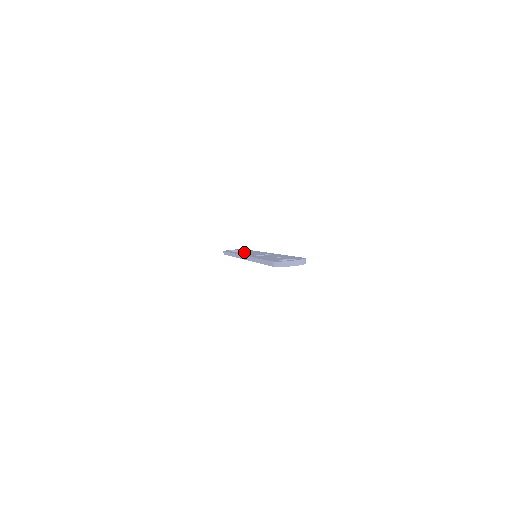
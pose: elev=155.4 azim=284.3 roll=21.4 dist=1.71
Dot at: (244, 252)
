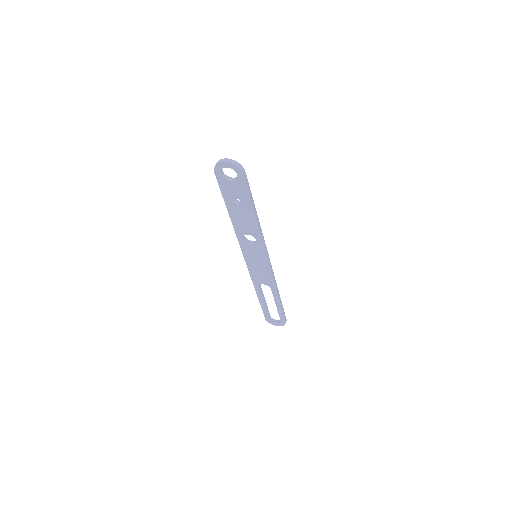
Dot at: occluded
